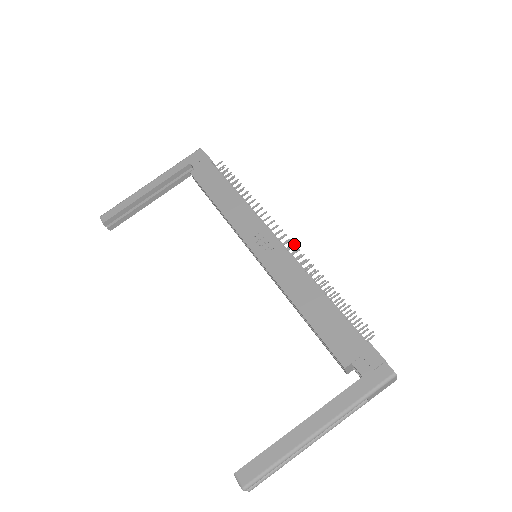
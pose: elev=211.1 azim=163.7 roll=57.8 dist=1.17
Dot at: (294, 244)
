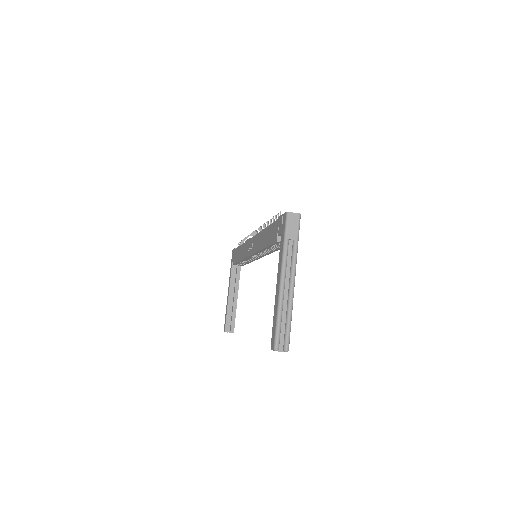
Dot at: occluded
